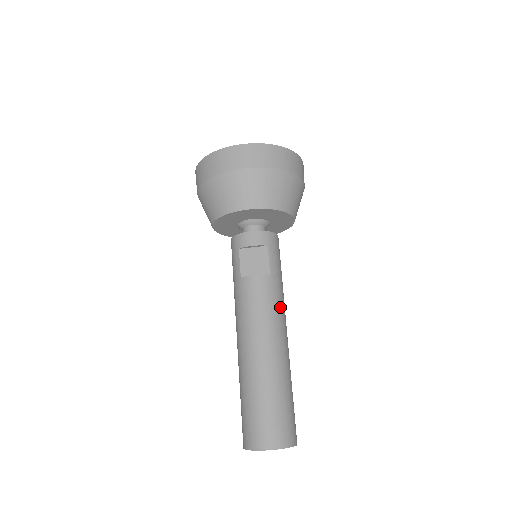
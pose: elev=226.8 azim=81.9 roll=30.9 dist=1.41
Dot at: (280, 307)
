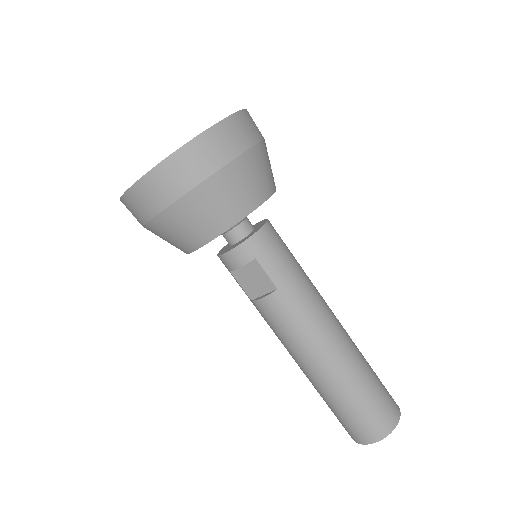
Dot at: (310, 313)
